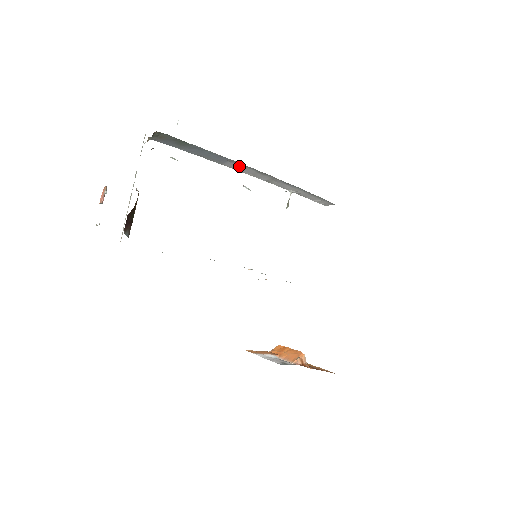
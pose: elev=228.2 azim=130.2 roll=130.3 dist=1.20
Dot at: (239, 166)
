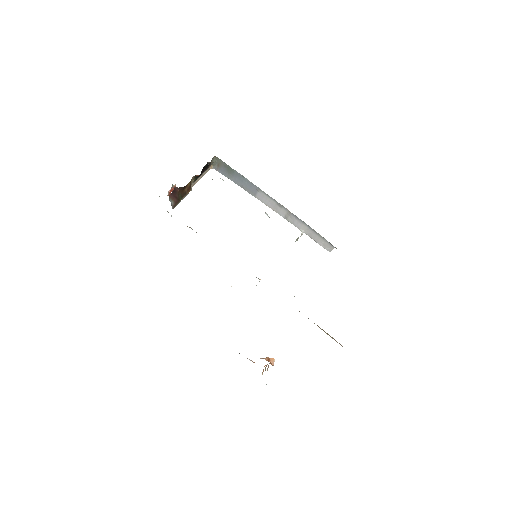
Dot at: (265, 197)
